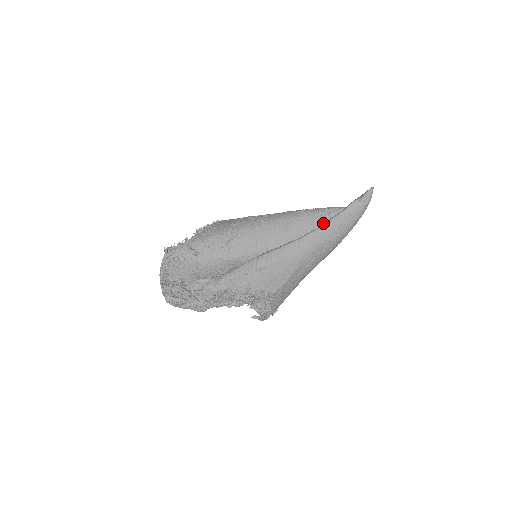
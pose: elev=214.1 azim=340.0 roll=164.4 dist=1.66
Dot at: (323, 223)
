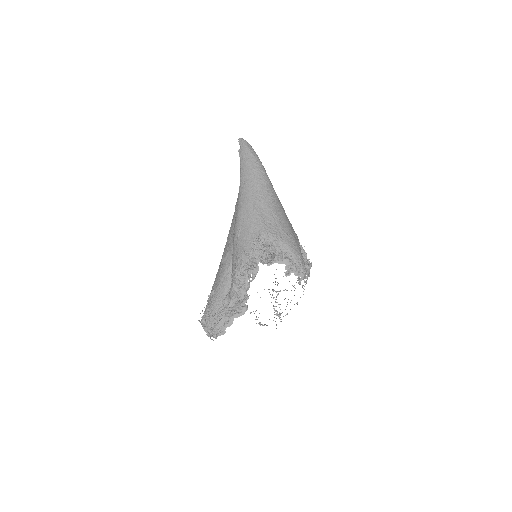
Dot at: occluded
